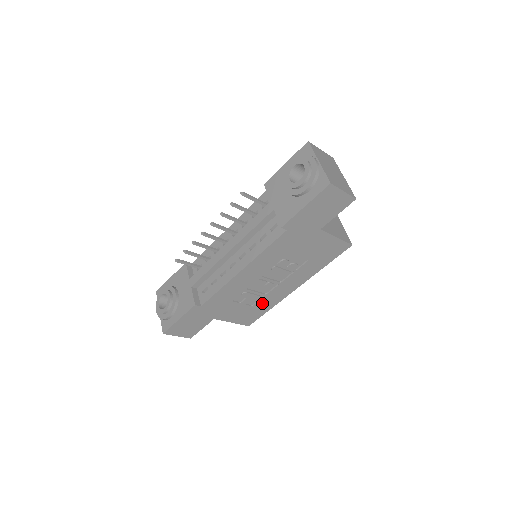
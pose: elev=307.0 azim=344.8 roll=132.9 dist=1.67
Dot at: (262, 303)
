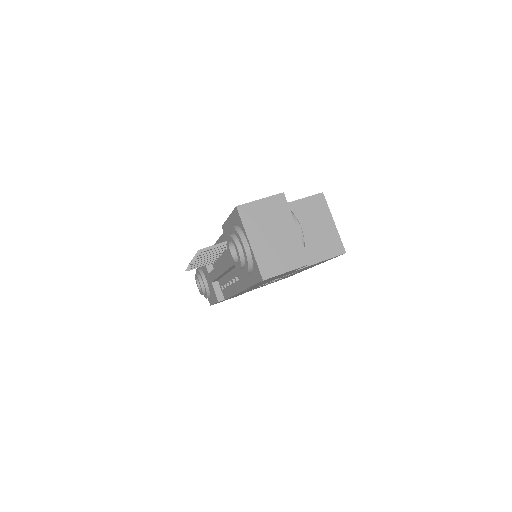
Dot at: occluded
